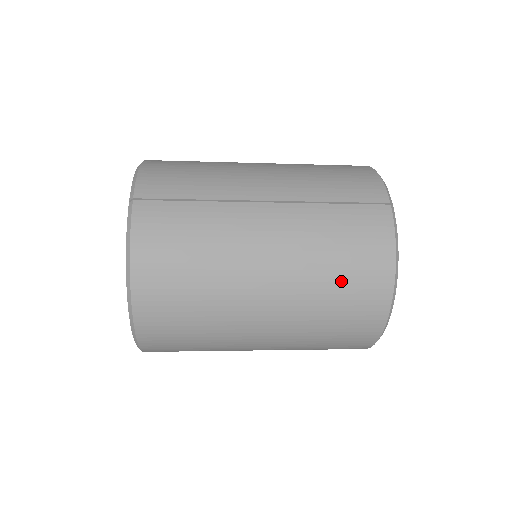
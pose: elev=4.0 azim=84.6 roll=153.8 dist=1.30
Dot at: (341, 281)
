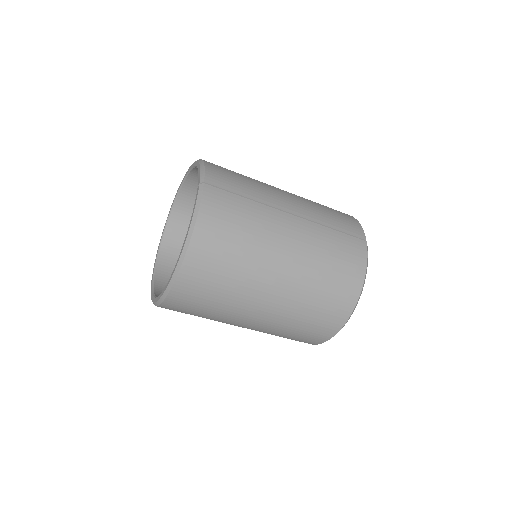
Dot at: (329, 282)
